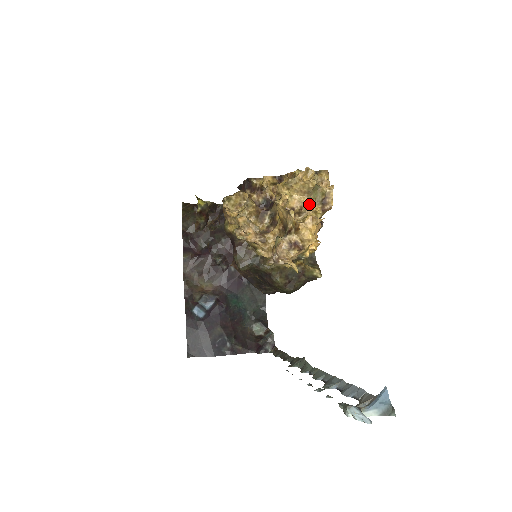
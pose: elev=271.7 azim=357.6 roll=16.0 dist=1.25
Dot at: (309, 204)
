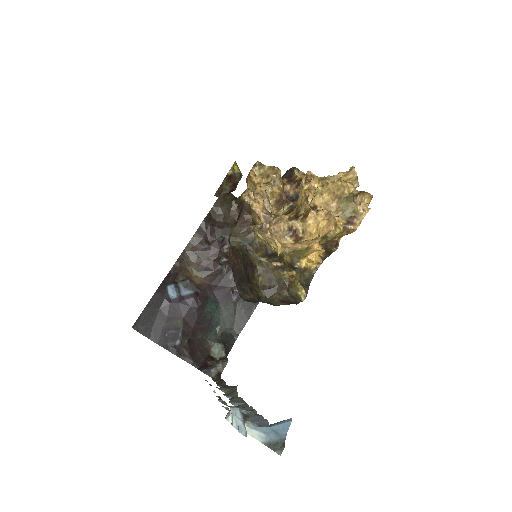
Dot at: (334, 212)
